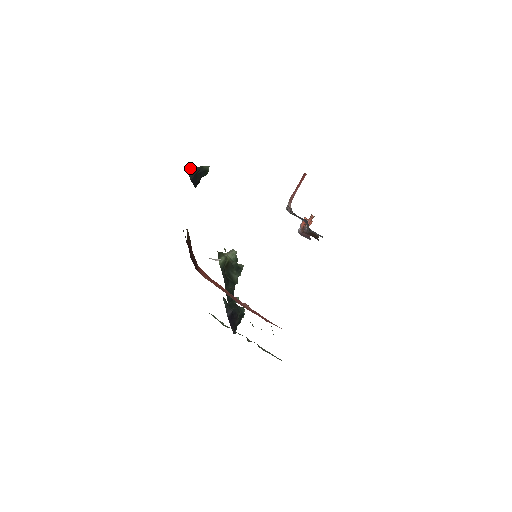
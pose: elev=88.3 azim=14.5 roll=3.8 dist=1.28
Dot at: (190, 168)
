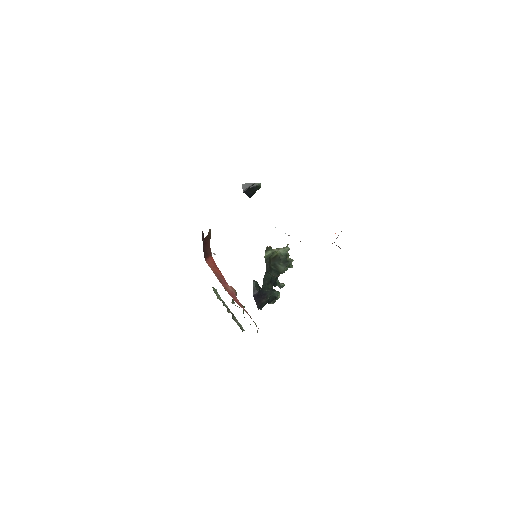
Dot at: (244, 184)
